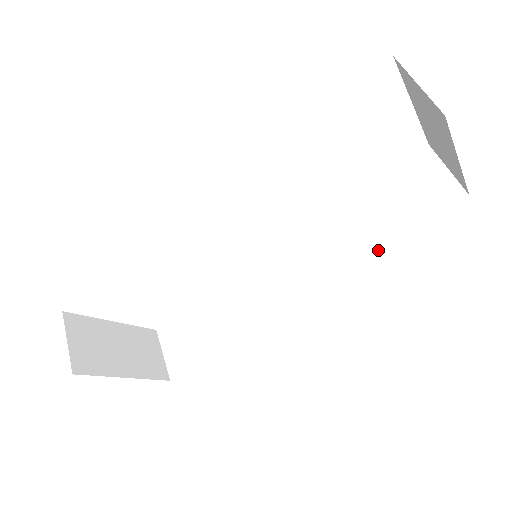
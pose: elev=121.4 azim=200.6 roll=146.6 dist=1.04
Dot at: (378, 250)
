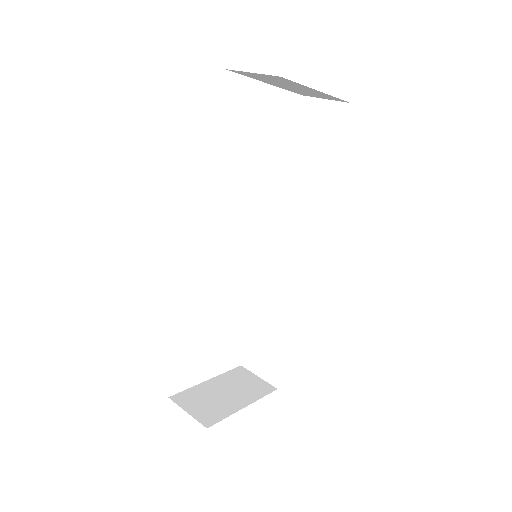
Dot at: (328, 186)
